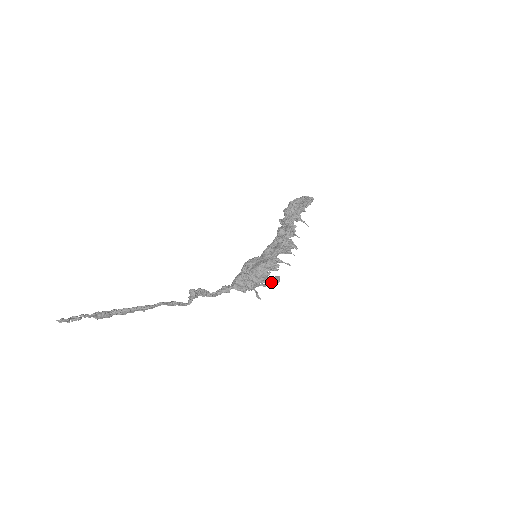
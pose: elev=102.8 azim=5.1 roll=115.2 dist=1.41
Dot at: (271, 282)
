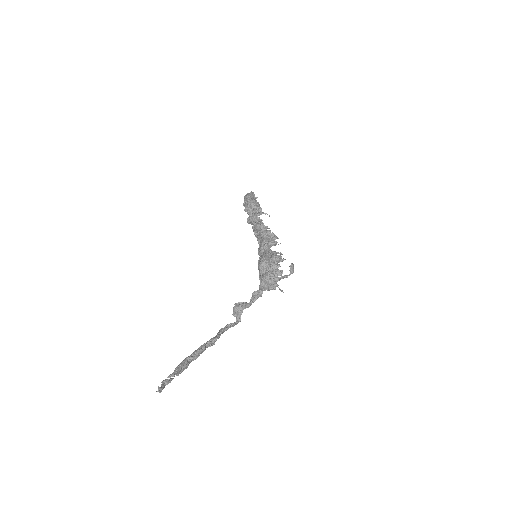
Dot at: occluded
